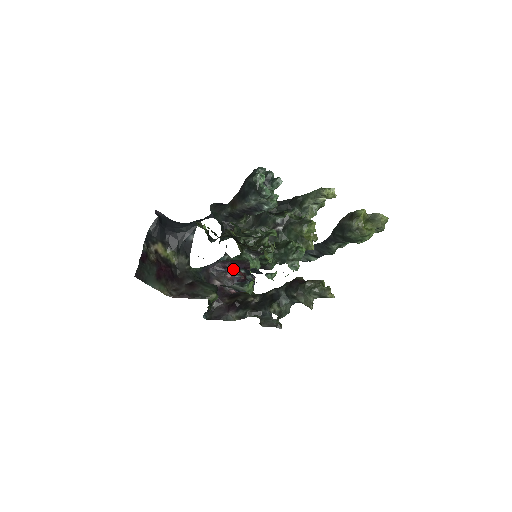
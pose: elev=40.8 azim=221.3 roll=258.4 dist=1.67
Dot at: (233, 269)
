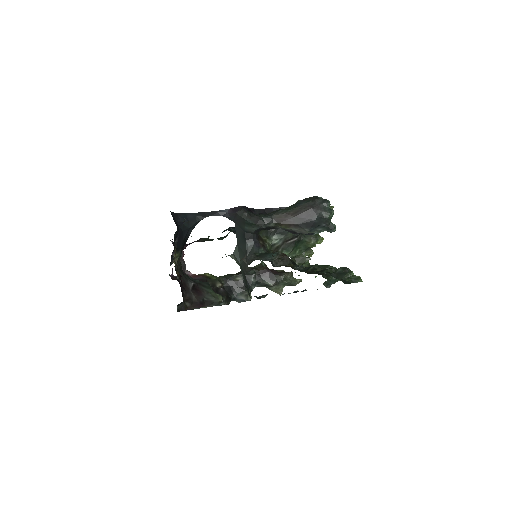
Dot at: occluded
